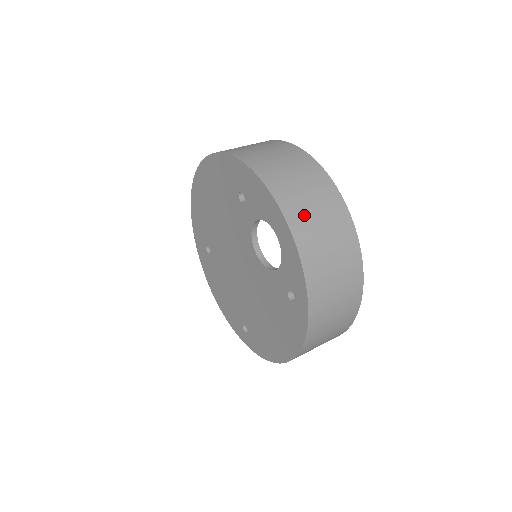
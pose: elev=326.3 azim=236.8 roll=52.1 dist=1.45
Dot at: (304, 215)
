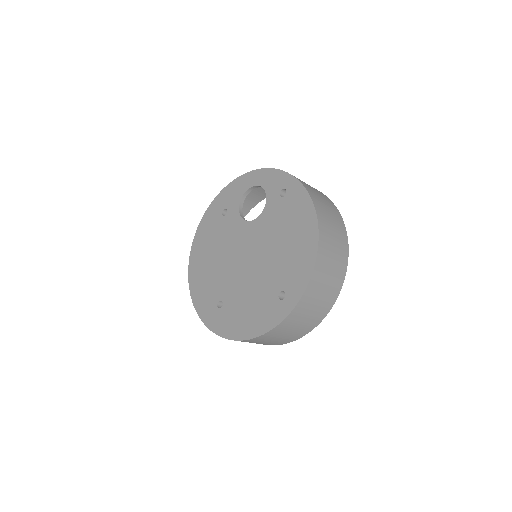
Dot at: occluded
